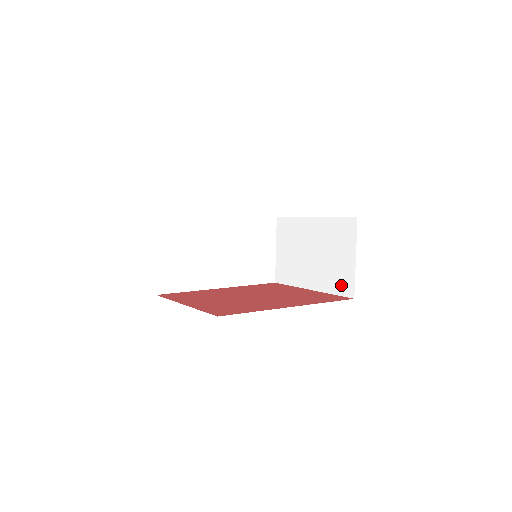
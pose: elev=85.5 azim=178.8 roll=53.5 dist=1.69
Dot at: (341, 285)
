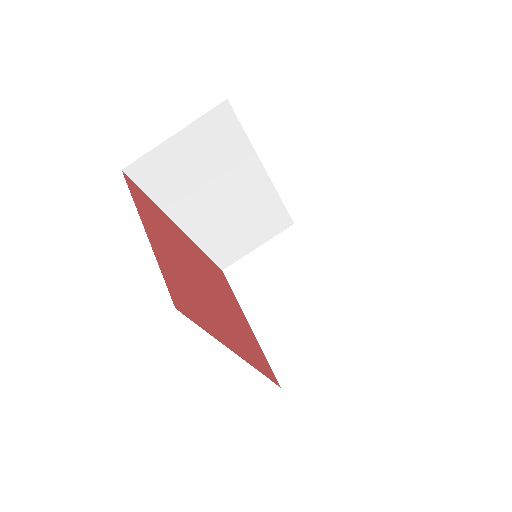
Dot at: (283, 360)
